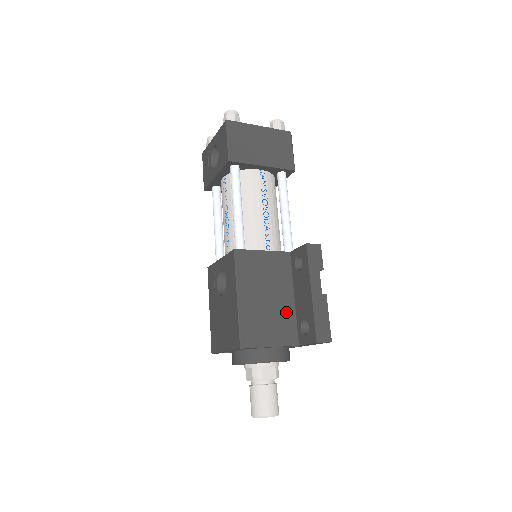
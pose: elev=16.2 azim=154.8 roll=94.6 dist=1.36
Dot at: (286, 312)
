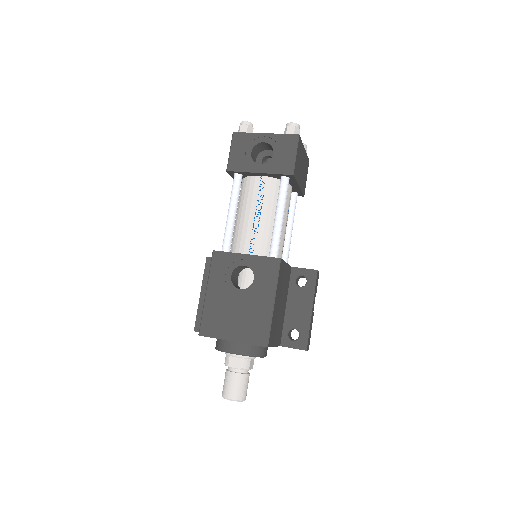
Dot at: (282, 318)
